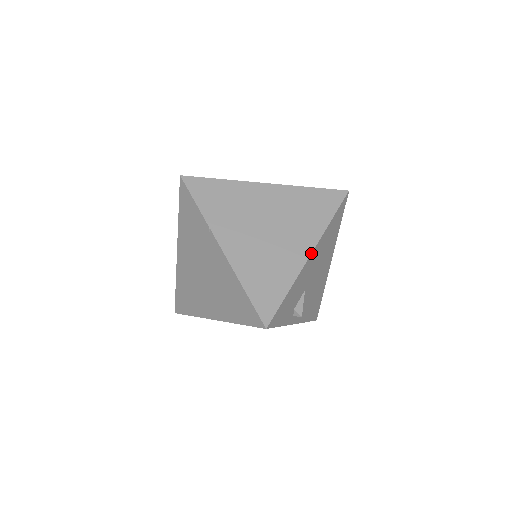
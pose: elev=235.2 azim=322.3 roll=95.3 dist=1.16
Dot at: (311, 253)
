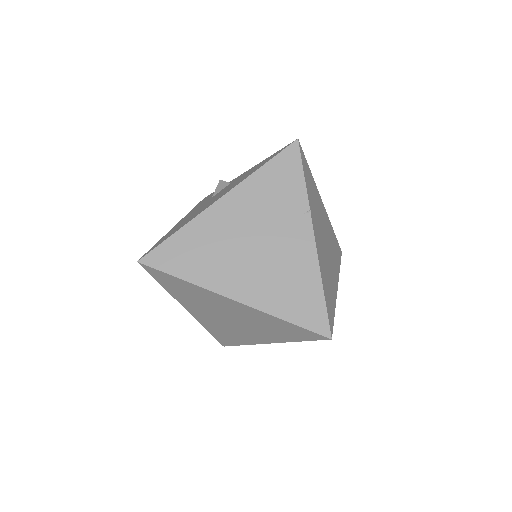
Dot at: occluded
